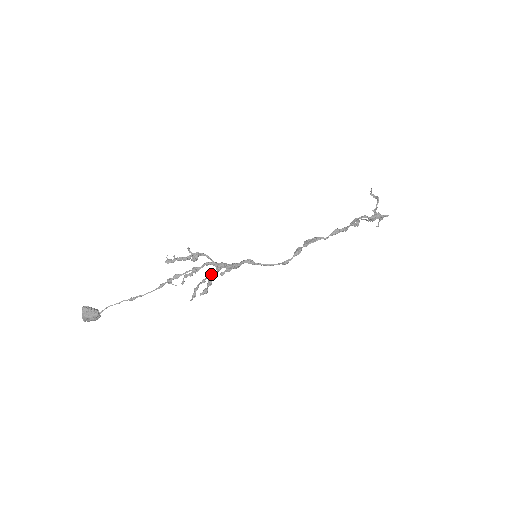
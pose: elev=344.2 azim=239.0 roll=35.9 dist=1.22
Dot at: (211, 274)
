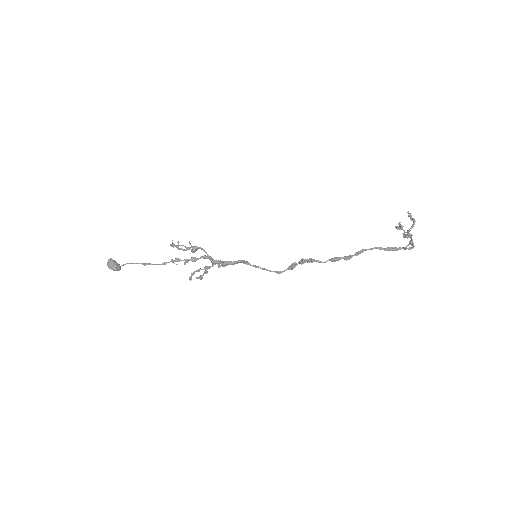
Dot at: (206, 267)
